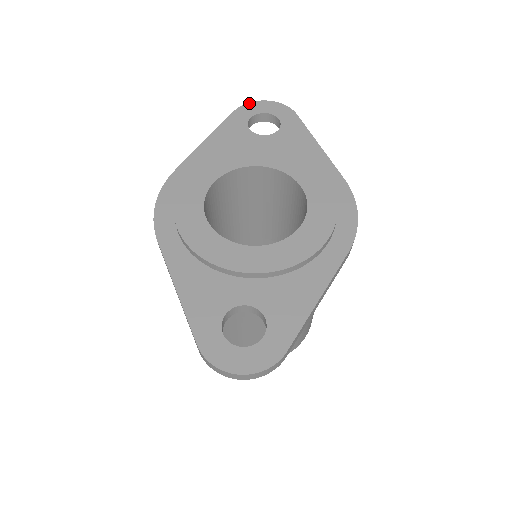
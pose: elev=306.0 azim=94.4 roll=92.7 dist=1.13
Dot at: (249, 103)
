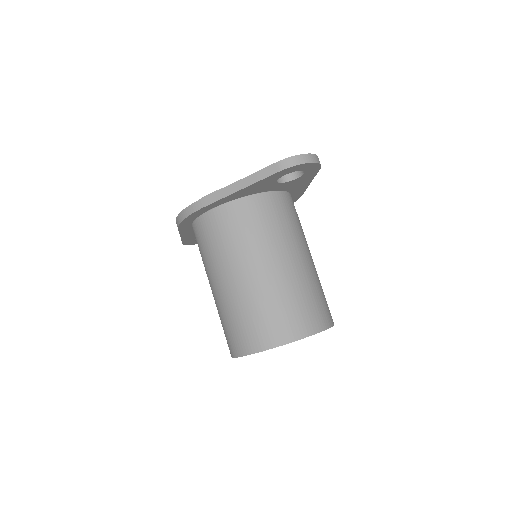
Dot at: occluded
